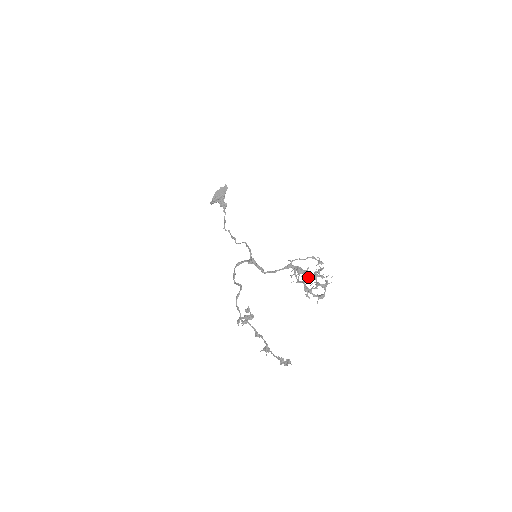
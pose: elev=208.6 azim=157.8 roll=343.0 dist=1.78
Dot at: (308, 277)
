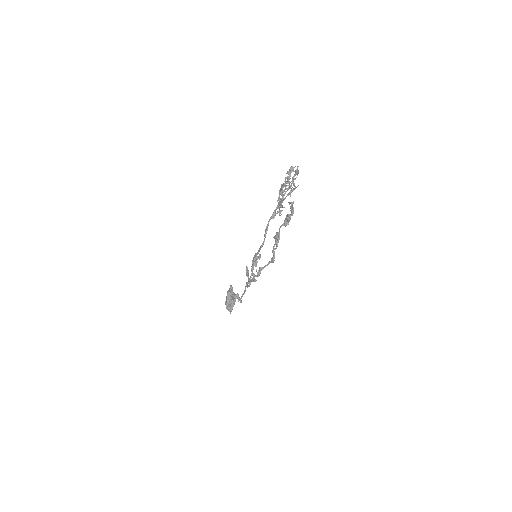
Dot at: occluded
